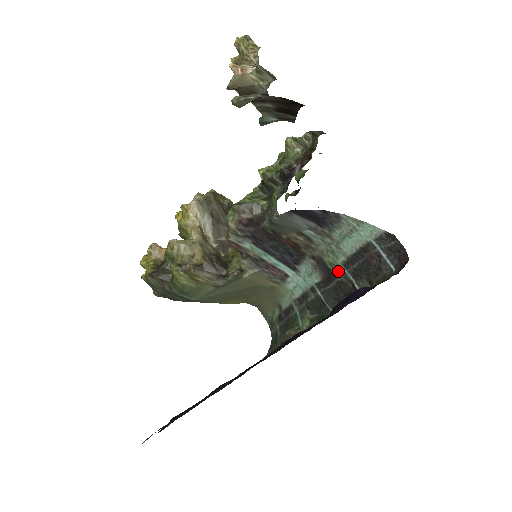
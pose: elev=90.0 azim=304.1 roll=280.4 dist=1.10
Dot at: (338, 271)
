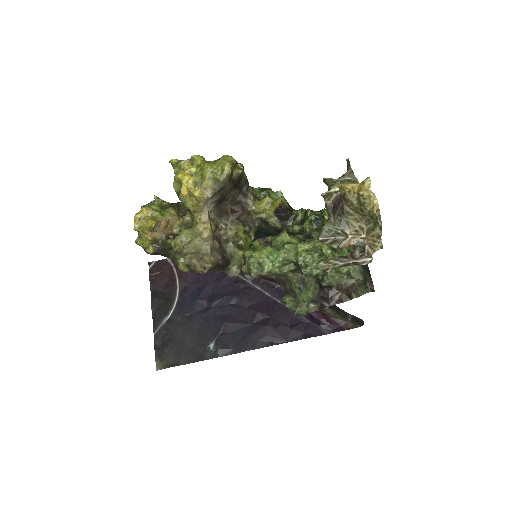
Dot at: occluded
